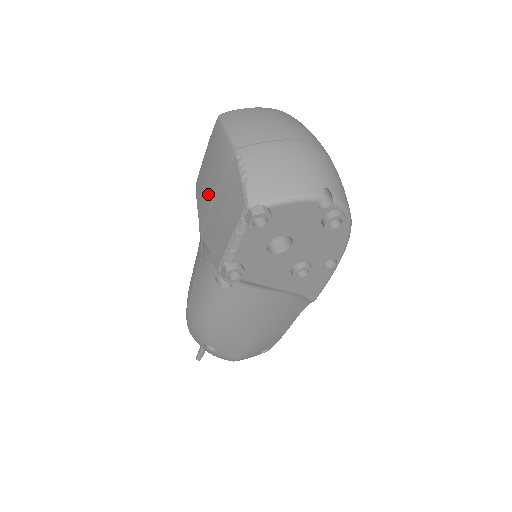
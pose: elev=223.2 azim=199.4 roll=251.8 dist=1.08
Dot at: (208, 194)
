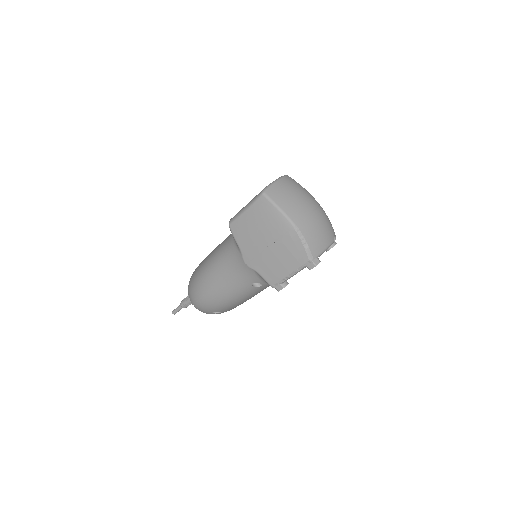
Dot at: (259, 242)
